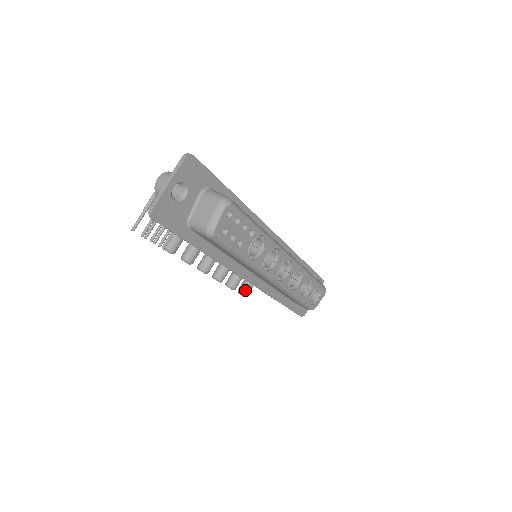
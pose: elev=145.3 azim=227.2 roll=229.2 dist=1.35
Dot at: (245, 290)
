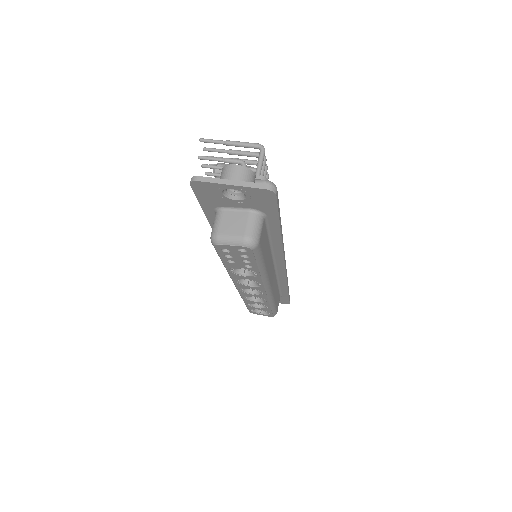
Dot at: occluded
